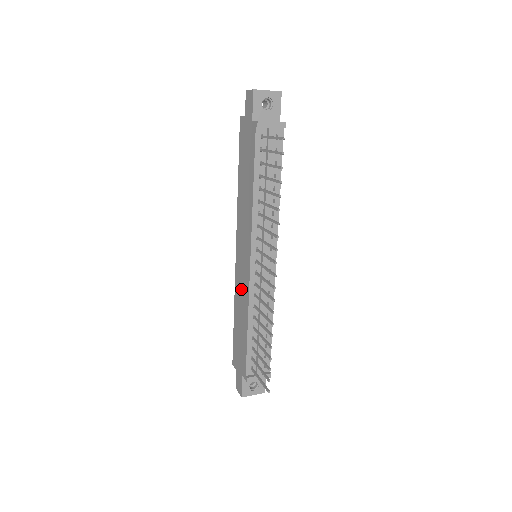
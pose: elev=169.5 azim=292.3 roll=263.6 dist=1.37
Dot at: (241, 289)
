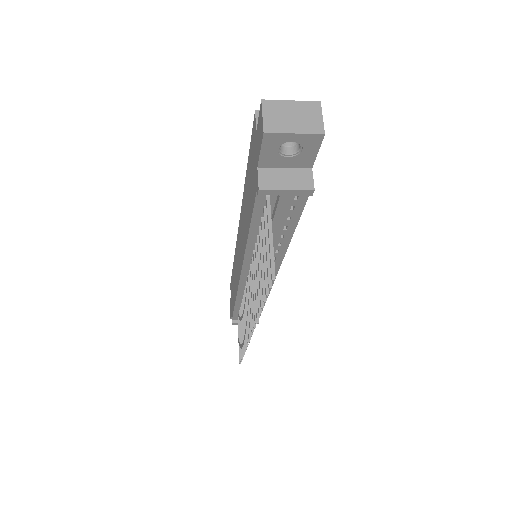
Dot at: (236, 268)
